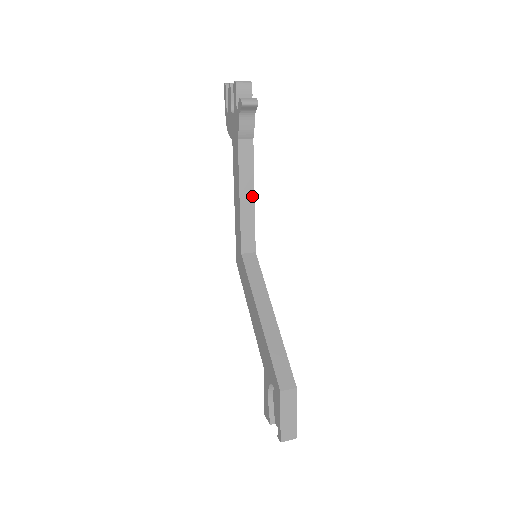
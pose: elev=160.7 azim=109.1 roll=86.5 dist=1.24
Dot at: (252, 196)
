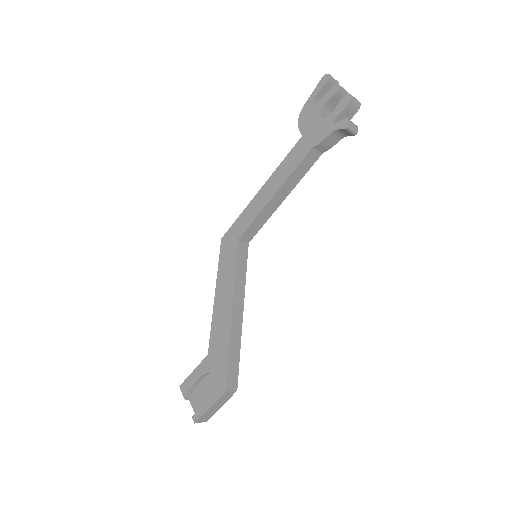
Dot at: (283, 198)
